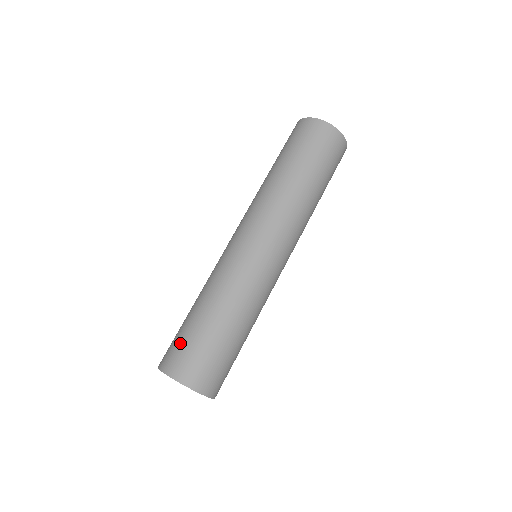
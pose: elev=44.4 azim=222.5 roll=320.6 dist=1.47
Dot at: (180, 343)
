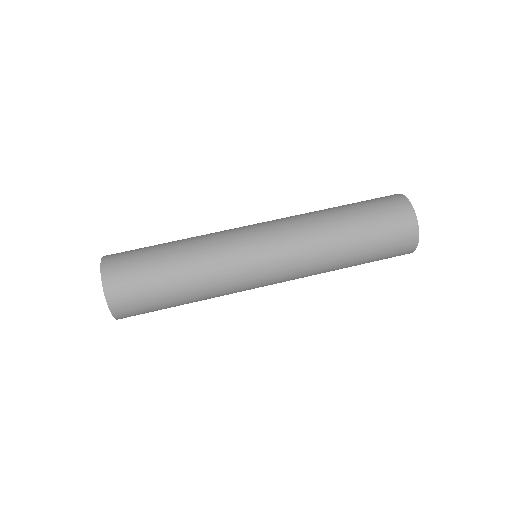
Dot at: (133, 258)
